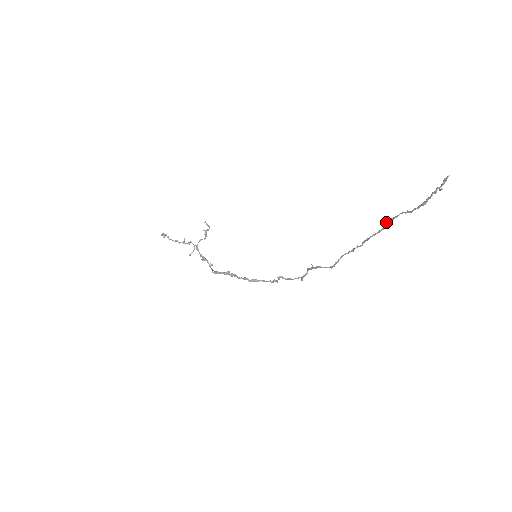
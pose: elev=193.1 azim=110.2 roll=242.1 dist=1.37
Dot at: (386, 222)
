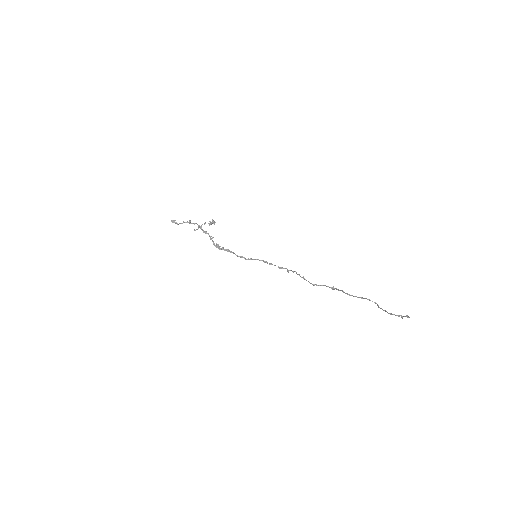
Dot at: (362, 297)
